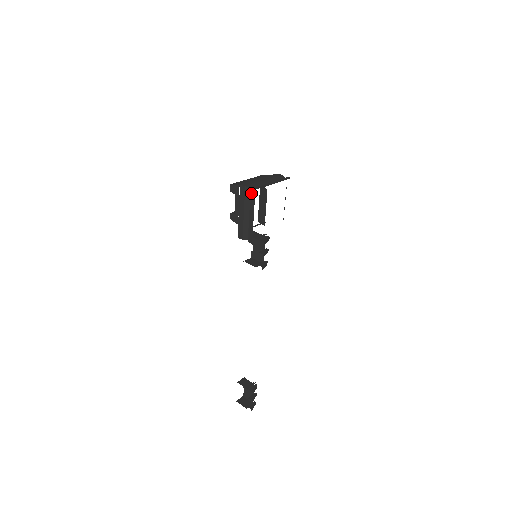
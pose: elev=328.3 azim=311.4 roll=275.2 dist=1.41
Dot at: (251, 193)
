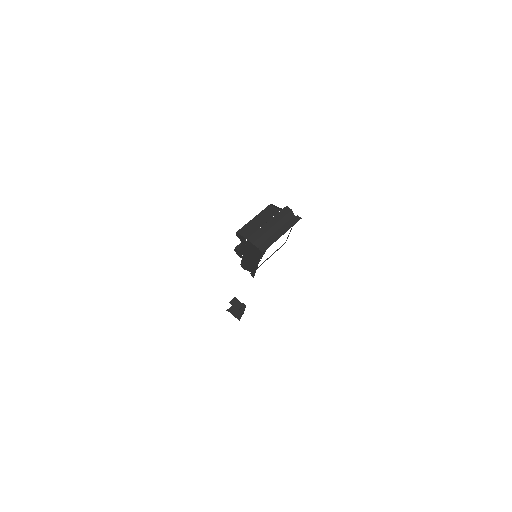
Dot at: (258, 251)
